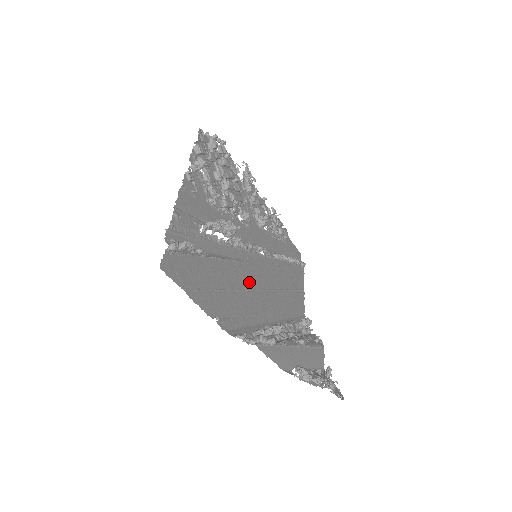
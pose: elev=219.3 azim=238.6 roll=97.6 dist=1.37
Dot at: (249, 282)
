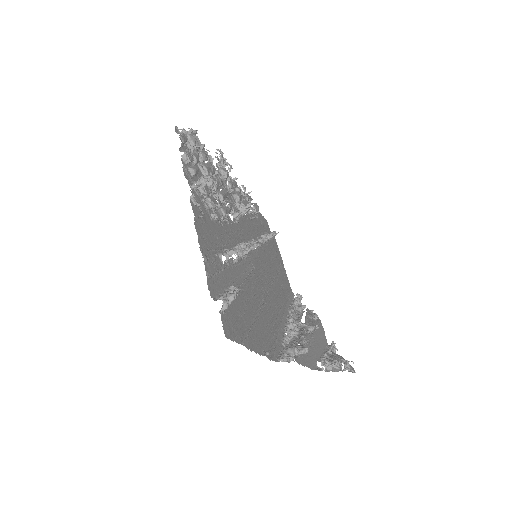
Dot at: (262, 290)
